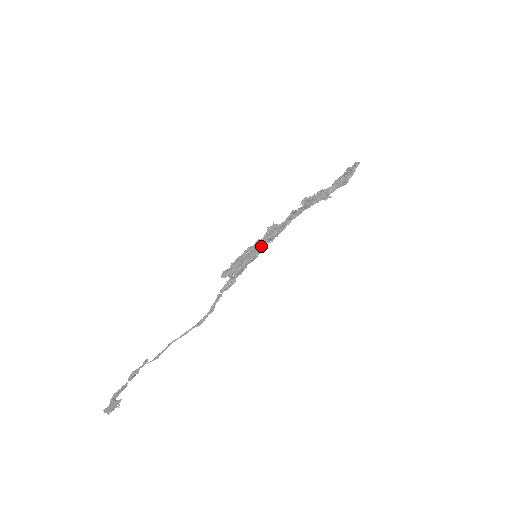
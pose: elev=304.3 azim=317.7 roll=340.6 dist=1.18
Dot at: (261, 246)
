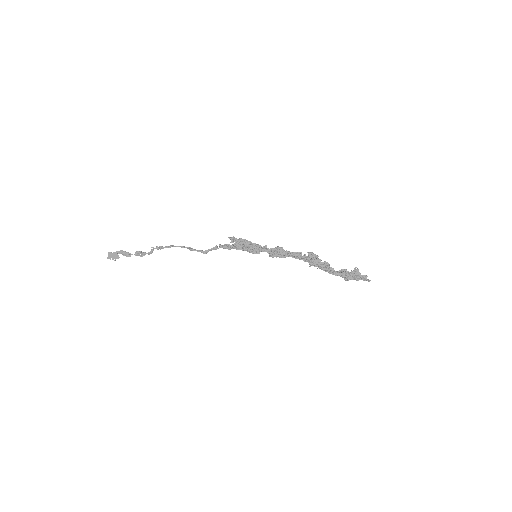
Dot at: (264, 251)
